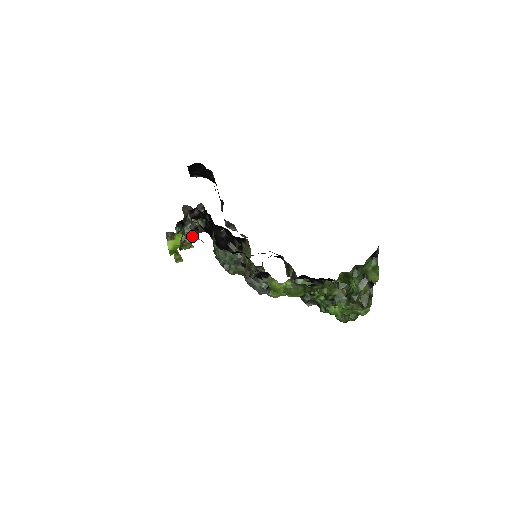
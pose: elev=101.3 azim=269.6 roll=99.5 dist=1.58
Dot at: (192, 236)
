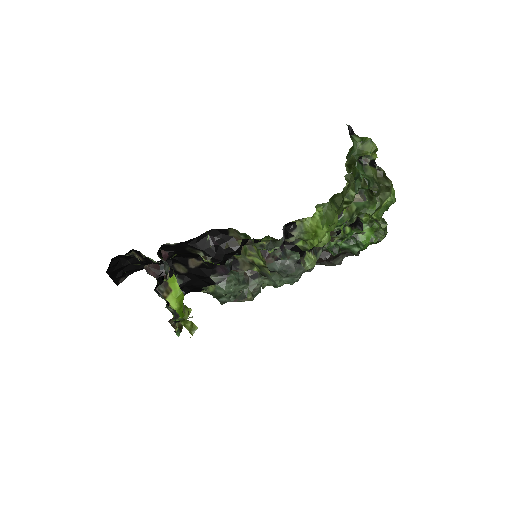
Dot at: occluded
